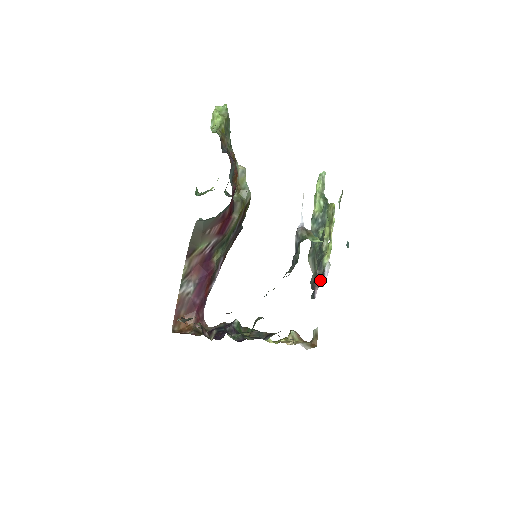
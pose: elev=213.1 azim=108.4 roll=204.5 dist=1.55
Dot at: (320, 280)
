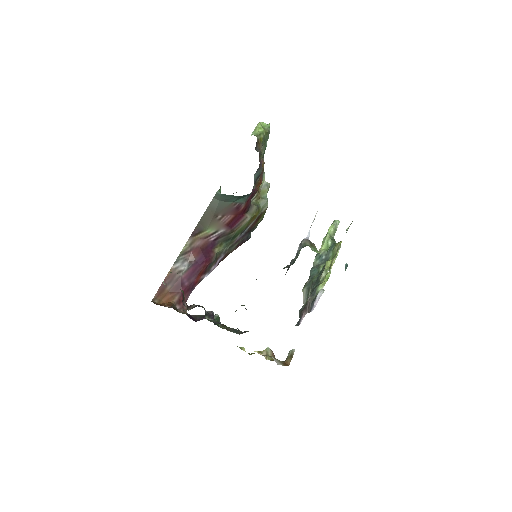
Dot at: (310, 305)
